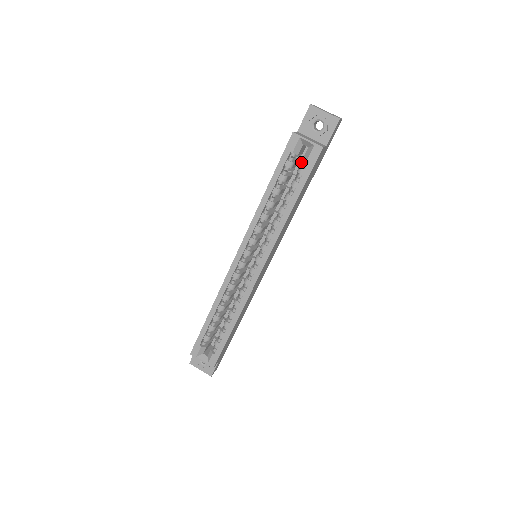
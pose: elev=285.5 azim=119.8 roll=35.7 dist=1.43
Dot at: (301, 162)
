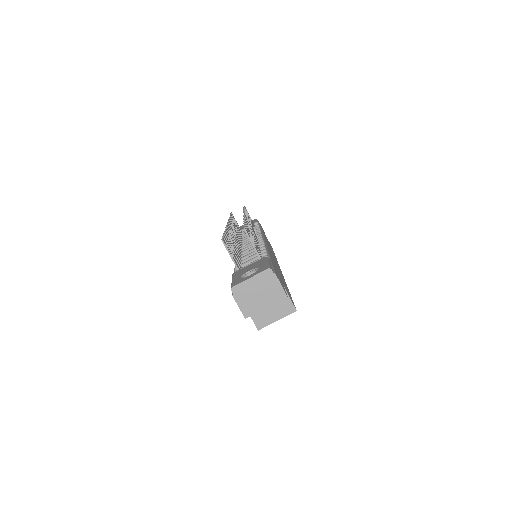
Dot at: occluded
